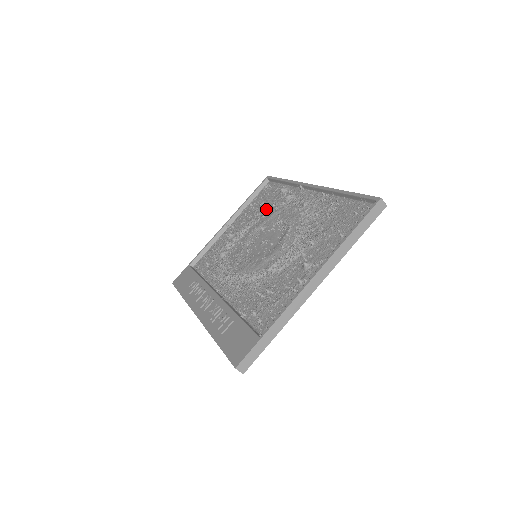
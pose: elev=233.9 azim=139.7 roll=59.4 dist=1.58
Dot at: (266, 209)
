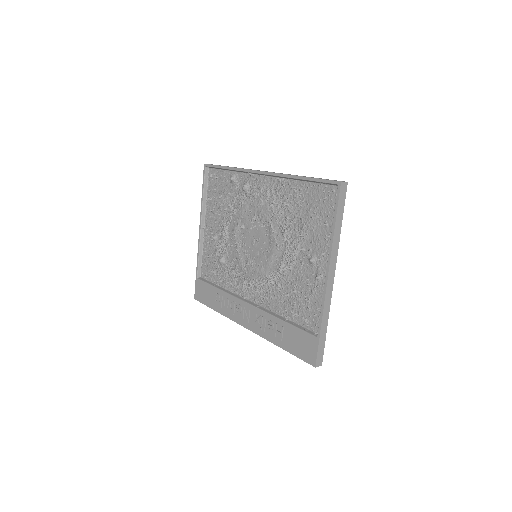
Dot at: (230, 203)
